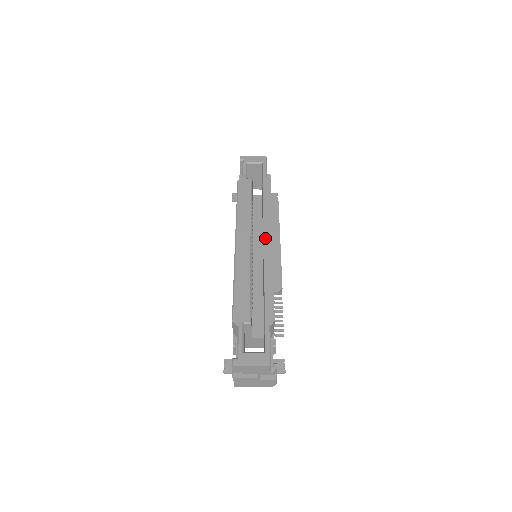
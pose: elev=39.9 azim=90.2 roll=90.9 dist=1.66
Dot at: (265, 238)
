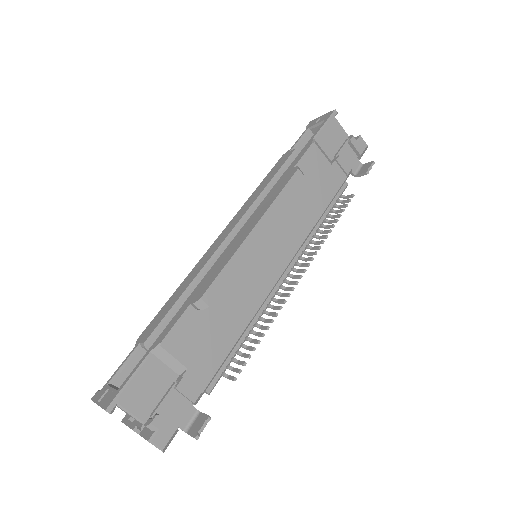
Dot at: (244, 226)
